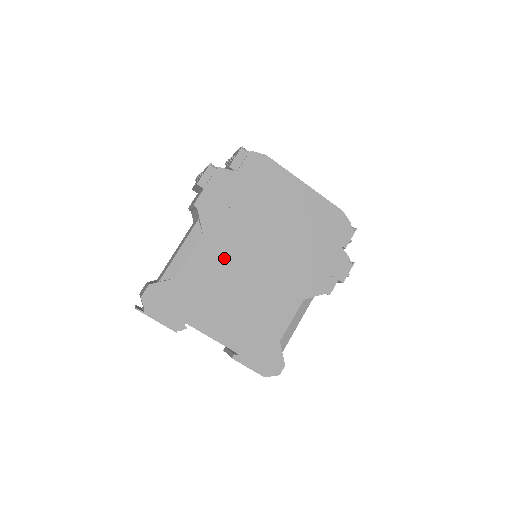
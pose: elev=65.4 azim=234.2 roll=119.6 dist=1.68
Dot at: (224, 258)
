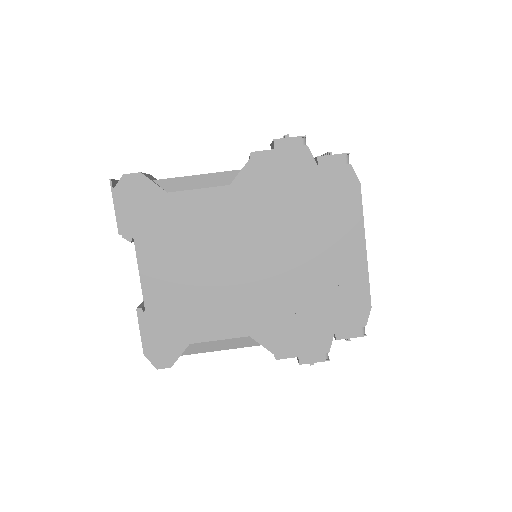
Dot at: (224, 224)
